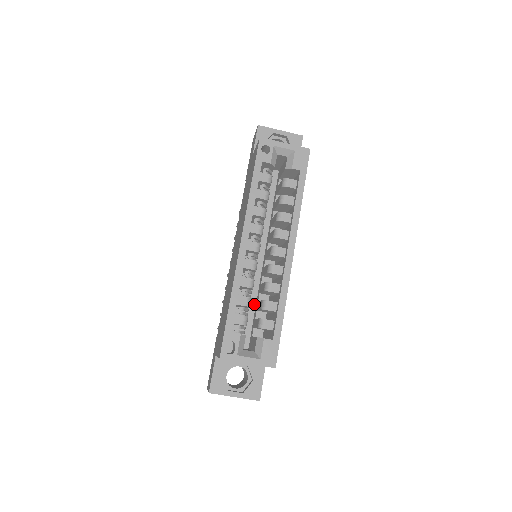
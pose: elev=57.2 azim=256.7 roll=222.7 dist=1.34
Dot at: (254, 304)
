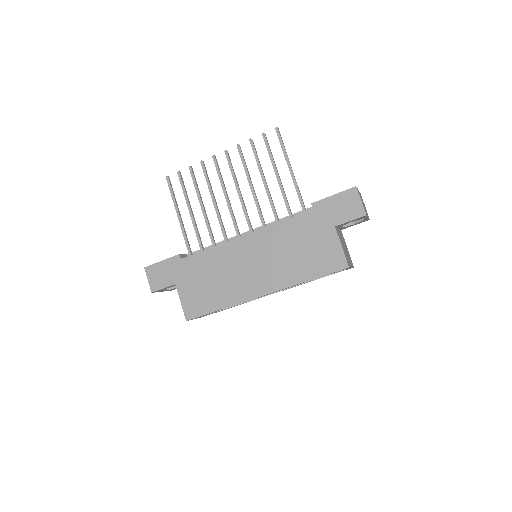
Dot at: occluded
